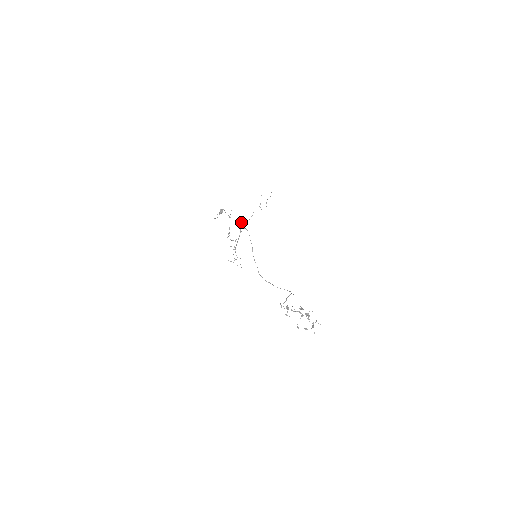
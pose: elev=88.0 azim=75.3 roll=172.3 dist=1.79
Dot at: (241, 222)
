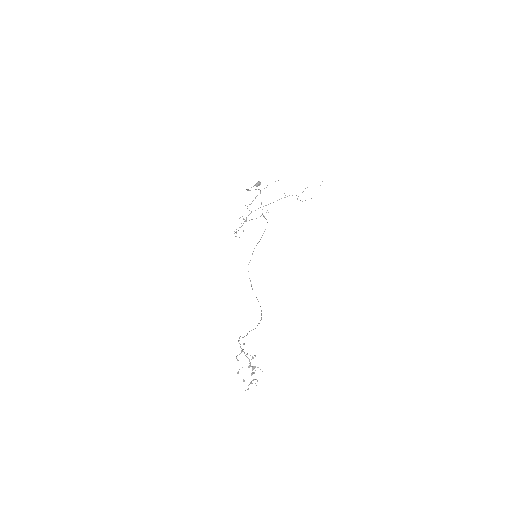
Dot at: occluded
